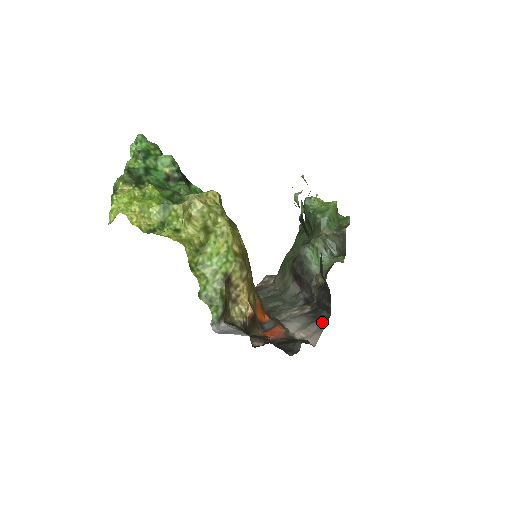
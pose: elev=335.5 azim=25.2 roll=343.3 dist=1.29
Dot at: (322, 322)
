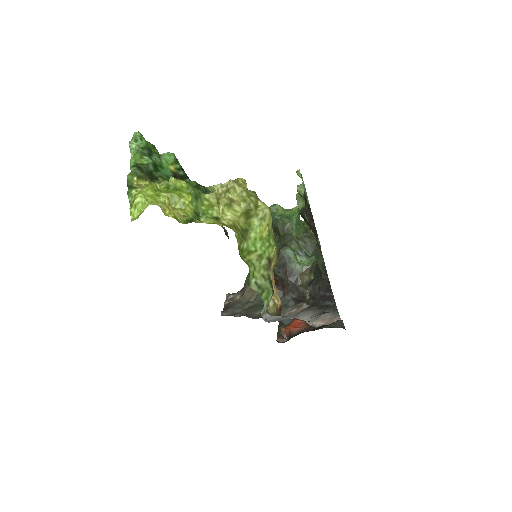
Dot at: (332, 310)
